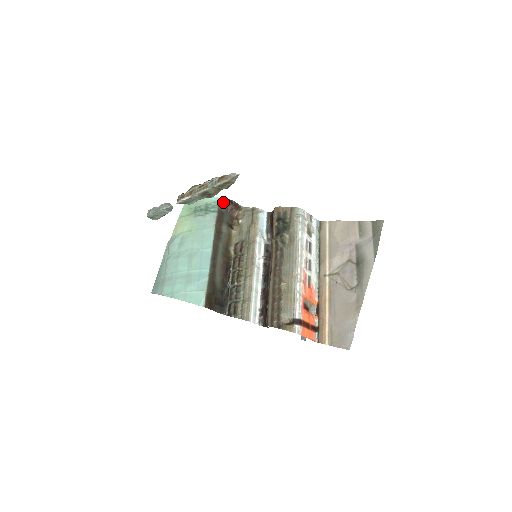
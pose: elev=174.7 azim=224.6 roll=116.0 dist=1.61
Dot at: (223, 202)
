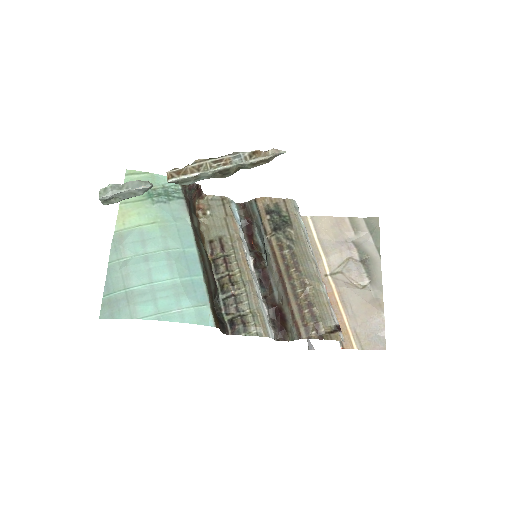
Dot at: (187, 186)
